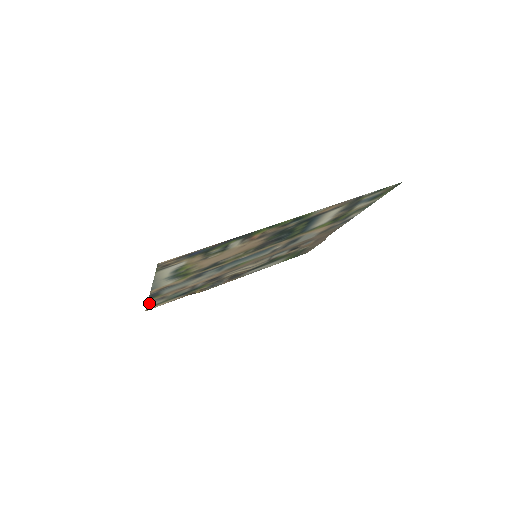
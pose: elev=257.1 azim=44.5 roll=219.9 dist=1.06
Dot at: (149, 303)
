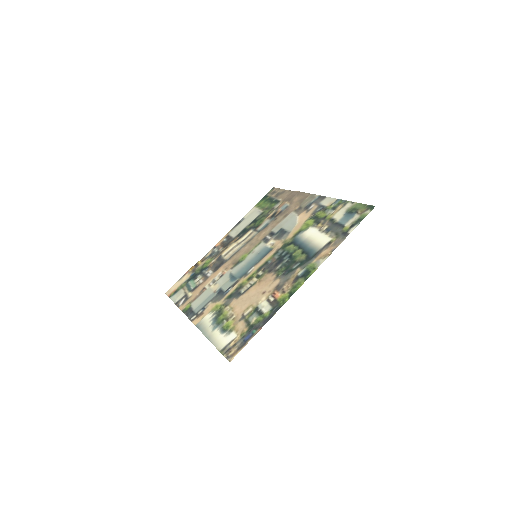
Dot at: (177, 303)
